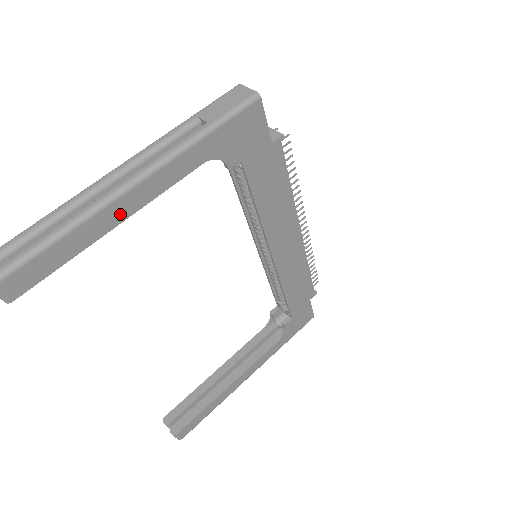
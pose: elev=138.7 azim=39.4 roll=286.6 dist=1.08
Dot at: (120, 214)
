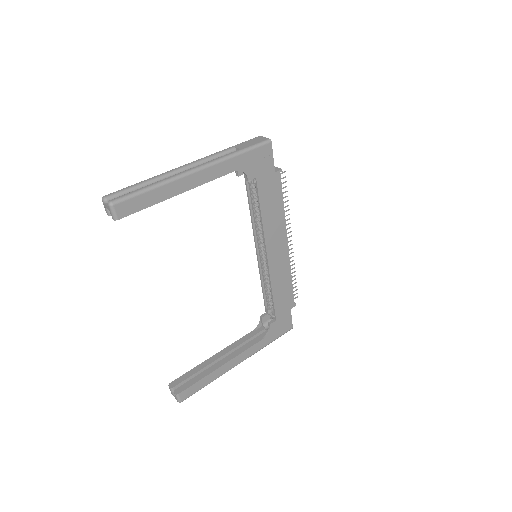
Dot at: (185, 186)
